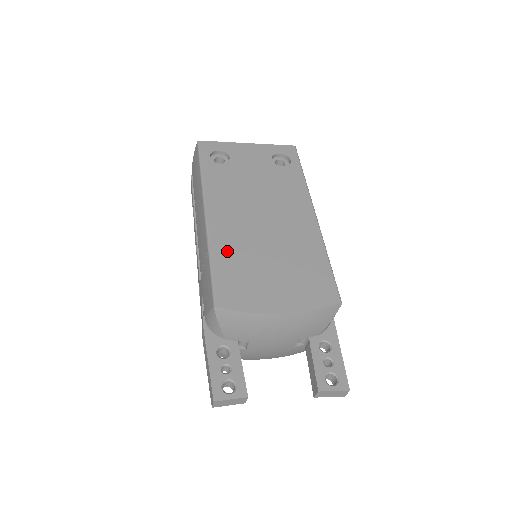
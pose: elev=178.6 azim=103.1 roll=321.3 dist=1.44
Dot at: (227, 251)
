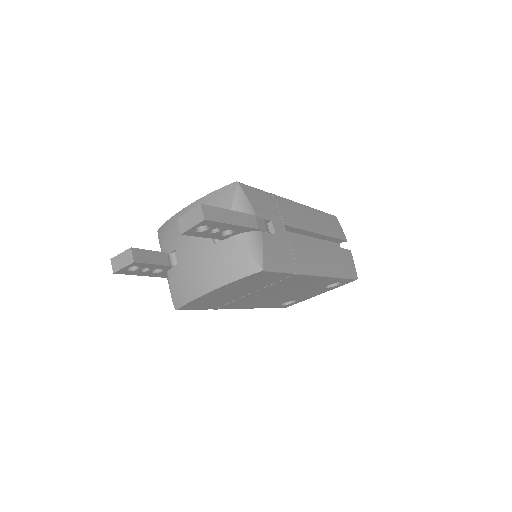
Dot at: occluded
